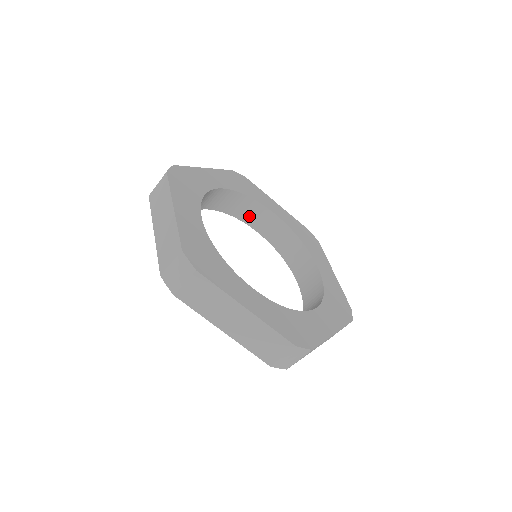
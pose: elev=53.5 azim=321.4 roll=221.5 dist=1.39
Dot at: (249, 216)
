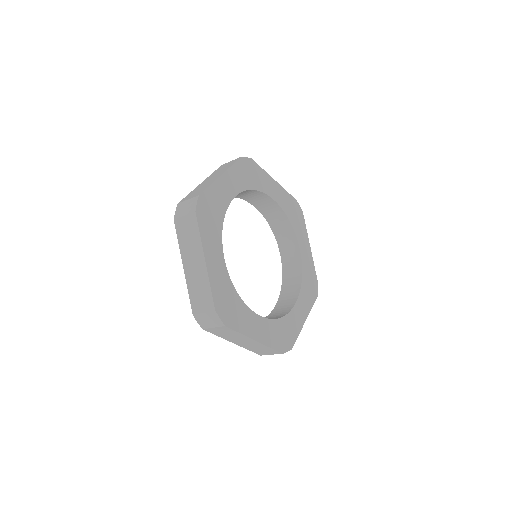
Dot at: (249, 197)
